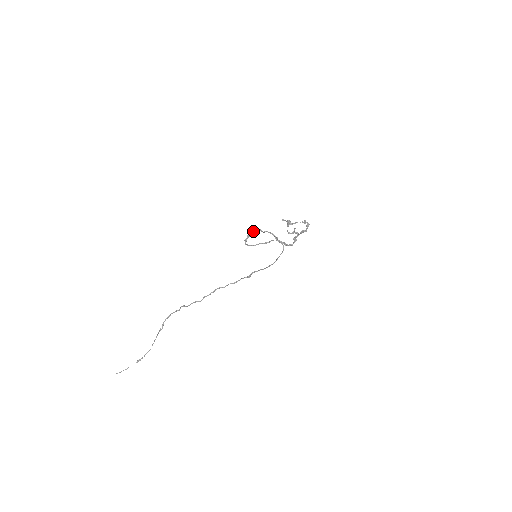
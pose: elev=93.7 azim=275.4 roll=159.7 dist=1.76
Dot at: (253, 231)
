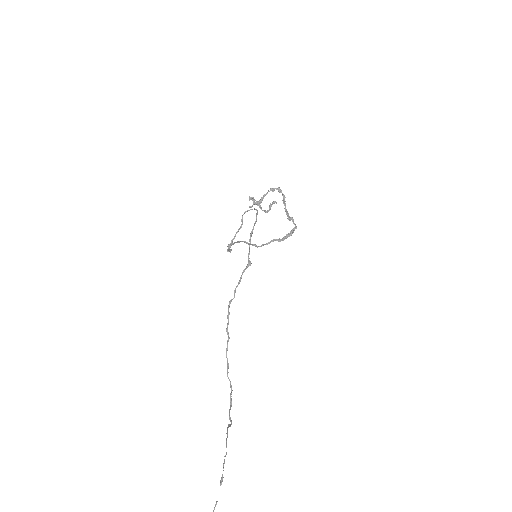
Dot at: occluded
